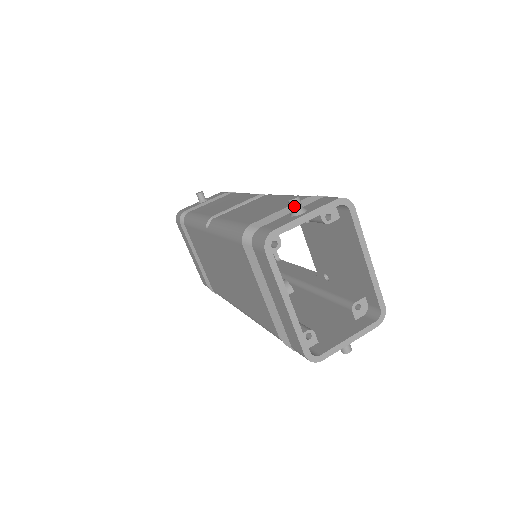
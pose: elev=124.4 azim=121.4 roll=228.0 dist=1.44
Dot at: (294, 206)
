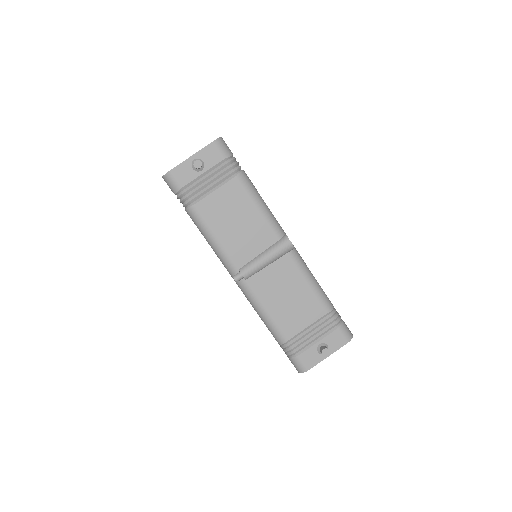
Dot at: (323, 354)
